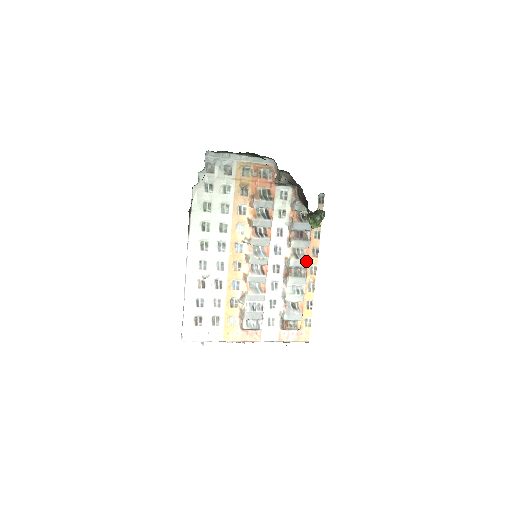
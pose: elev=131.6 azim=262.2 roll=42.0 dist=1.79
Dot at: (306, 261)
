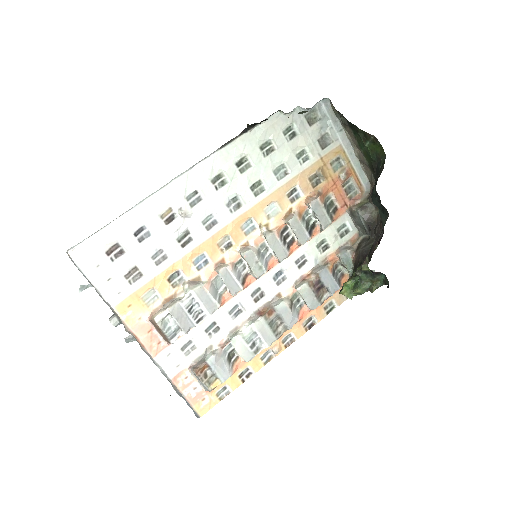
Dot at: (295, 321)
